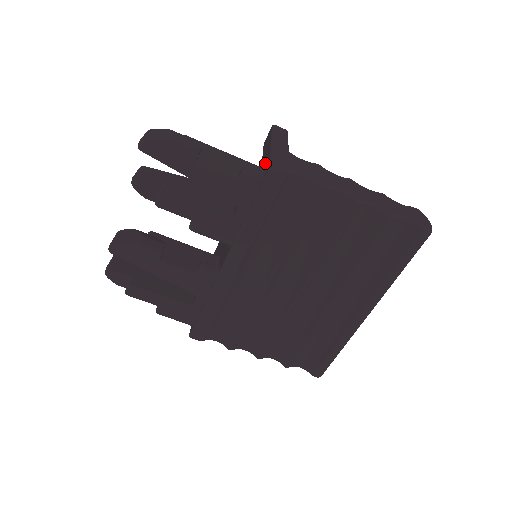
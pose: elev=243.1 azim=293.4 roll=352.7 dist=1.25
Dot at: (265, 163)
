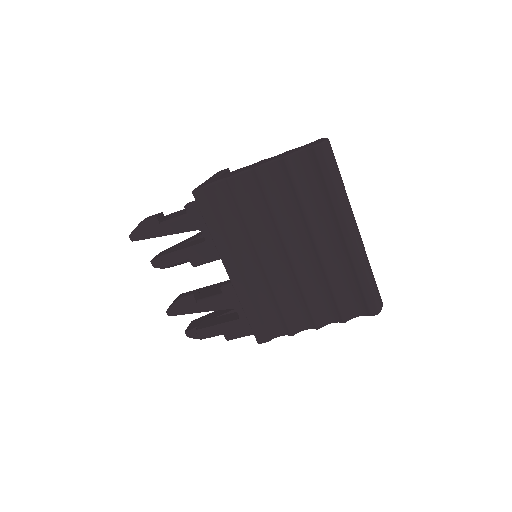
Dot at: occluded
